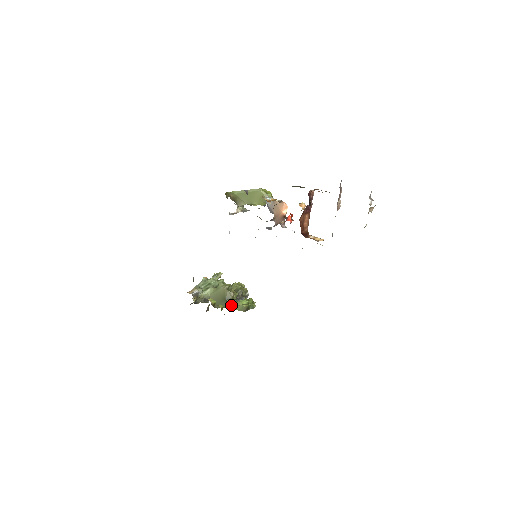
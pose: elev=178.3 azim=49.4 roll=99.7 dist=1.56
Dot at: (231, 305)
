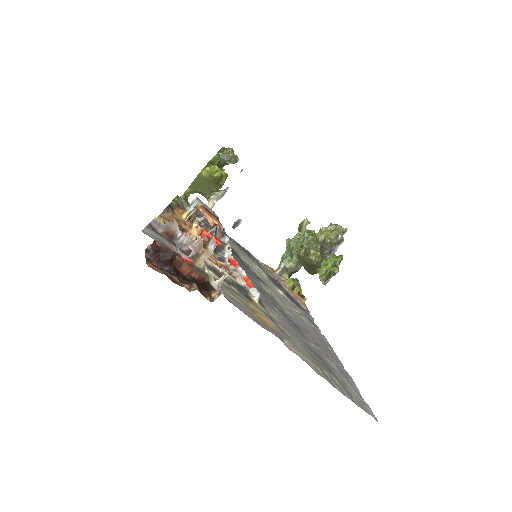
Dot at: (317, 272)
